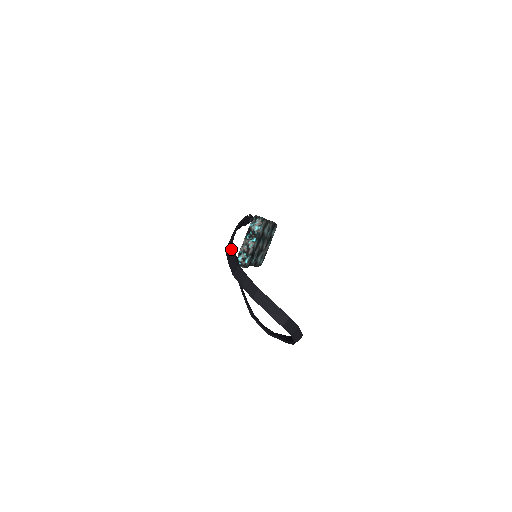
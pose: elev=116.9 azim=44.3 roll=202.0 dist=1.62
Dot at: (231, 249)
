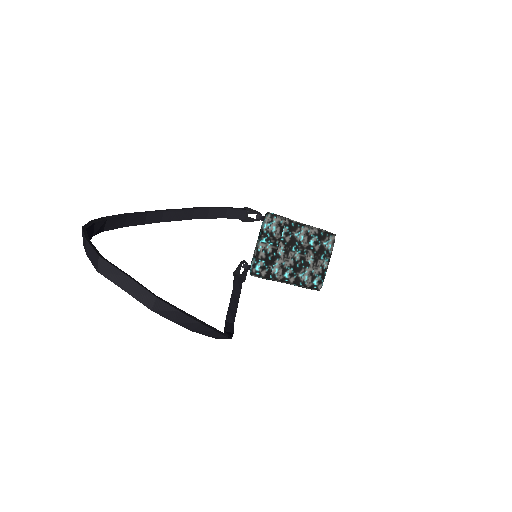
Dot at: (133, 214)
